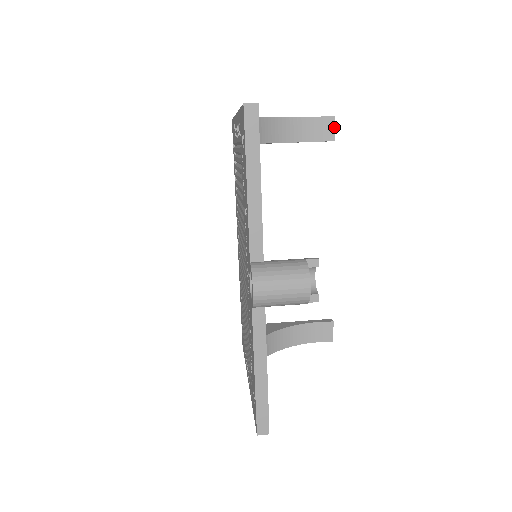
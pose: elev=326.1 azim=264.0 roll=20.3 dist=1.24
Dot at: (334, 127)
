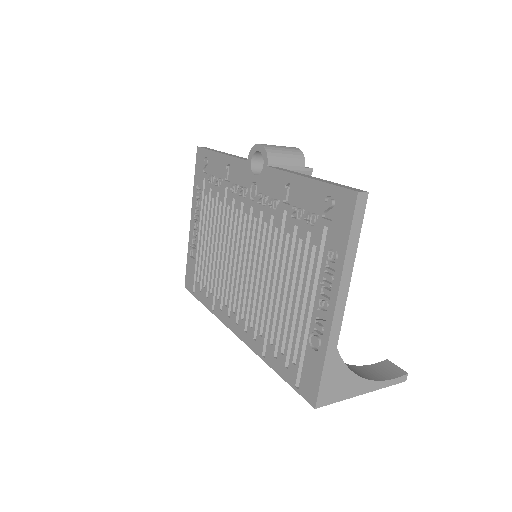
Dot at: occluded
